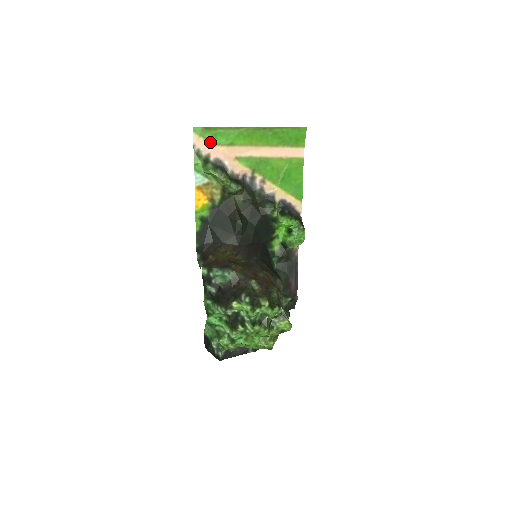
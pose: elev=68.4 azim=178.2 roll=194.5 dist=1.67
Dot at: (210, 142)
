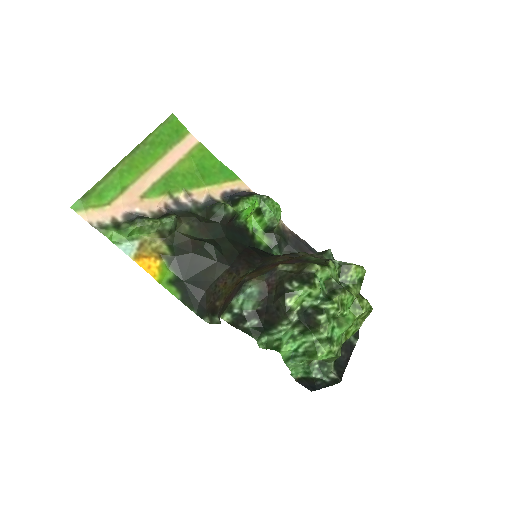
Dot at: (102, 206)
